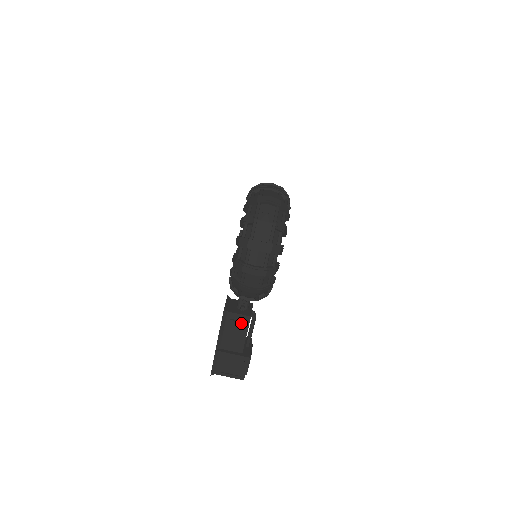
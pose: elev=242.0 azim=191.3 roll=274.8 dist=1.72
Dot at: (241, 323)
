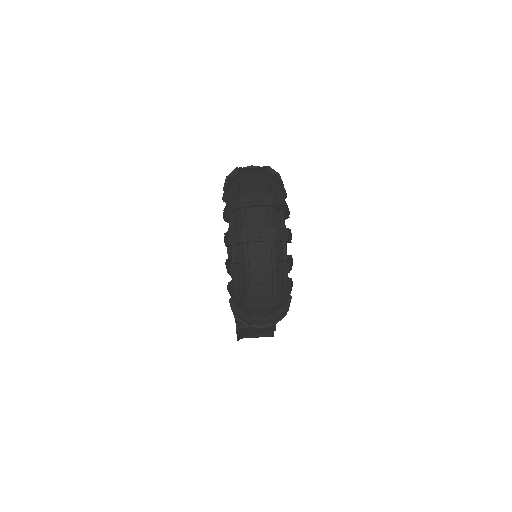
Dot at: occluded
